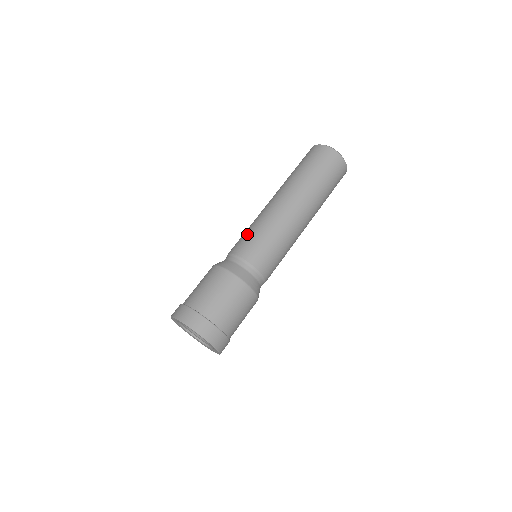
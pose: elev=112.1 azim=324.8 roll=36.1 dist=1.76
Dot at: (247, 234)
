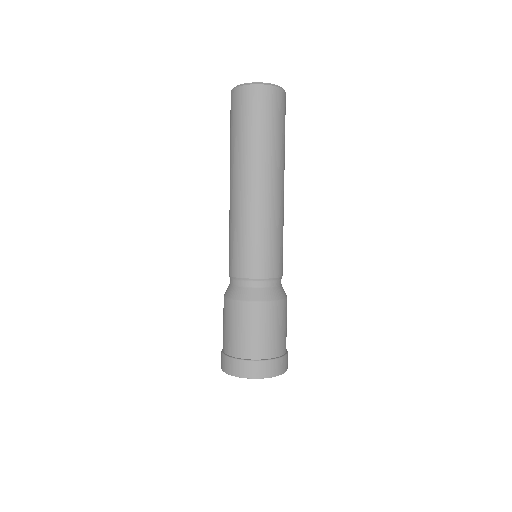
Dot at: (243, 247)
